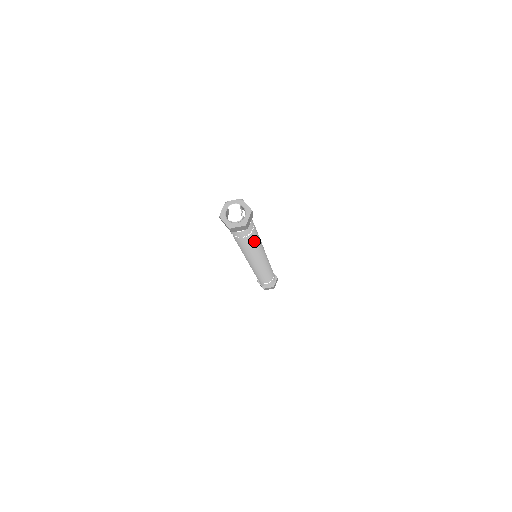
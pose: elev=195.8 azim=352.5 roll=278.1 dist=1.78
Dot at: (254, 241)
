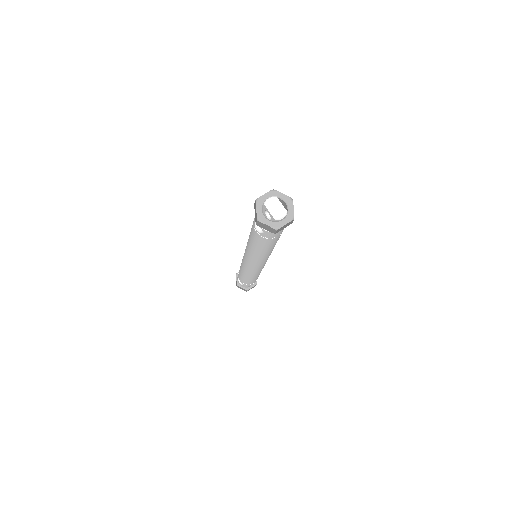
Dot at: occluded
